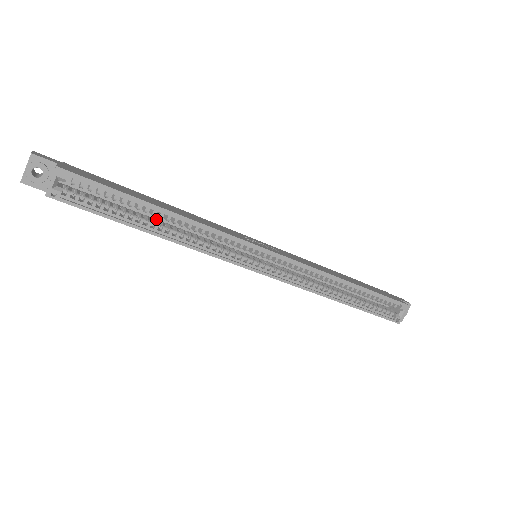
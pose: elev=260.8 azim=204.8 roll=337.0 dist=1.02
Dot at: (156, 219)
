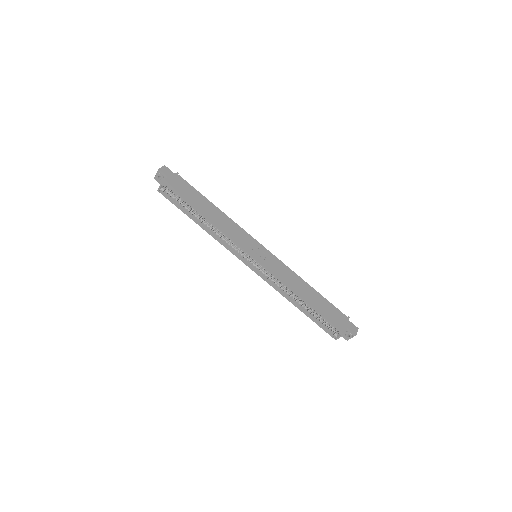
Dot at: occluded
